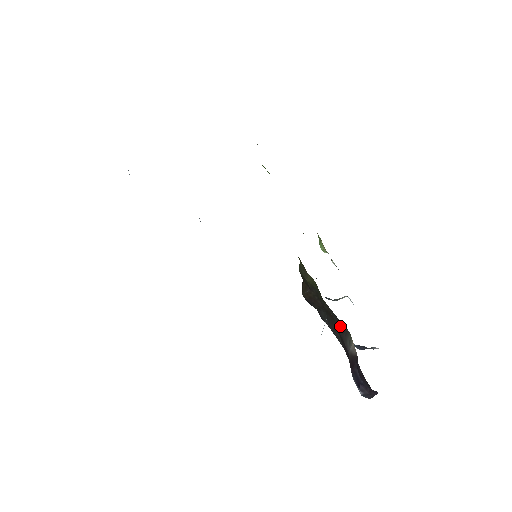
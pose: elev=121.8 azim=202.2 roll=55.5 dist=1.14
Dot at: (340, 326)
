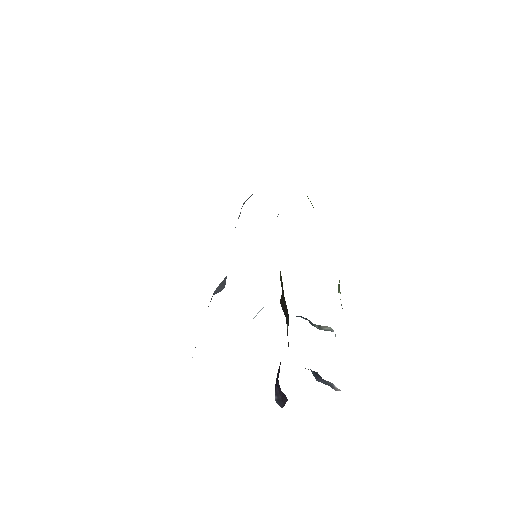
Dot at: (287, 326)
